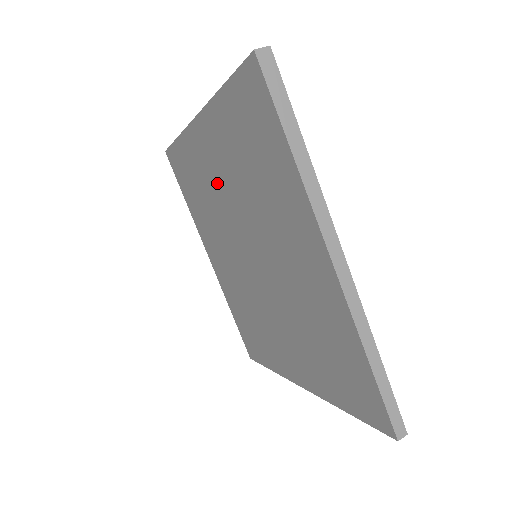
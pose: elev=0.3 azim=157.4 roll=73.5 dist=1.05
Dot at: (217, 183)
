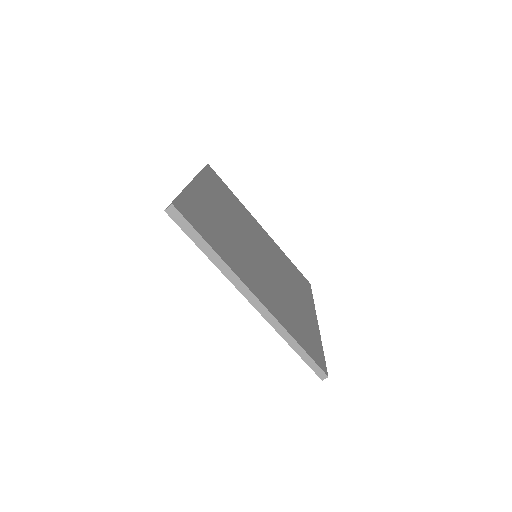
Dot at: occluded
